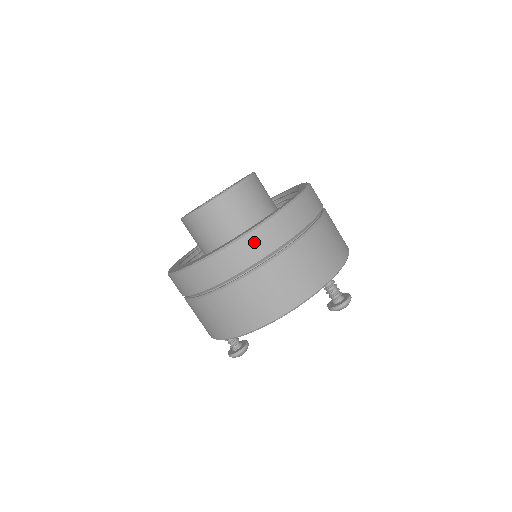
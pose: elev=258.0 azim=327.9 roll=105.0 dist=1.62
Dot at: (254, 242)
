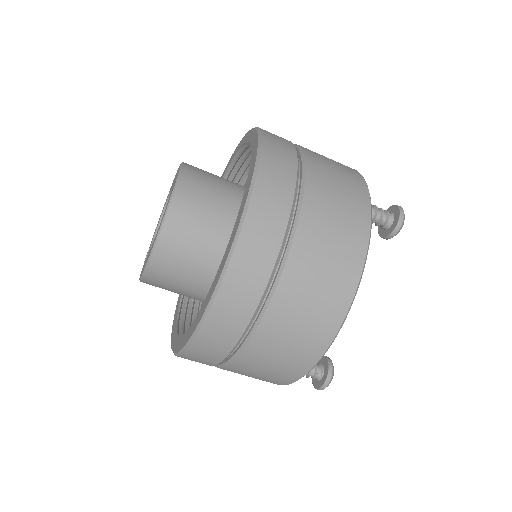
Dot at: (262, 215)
